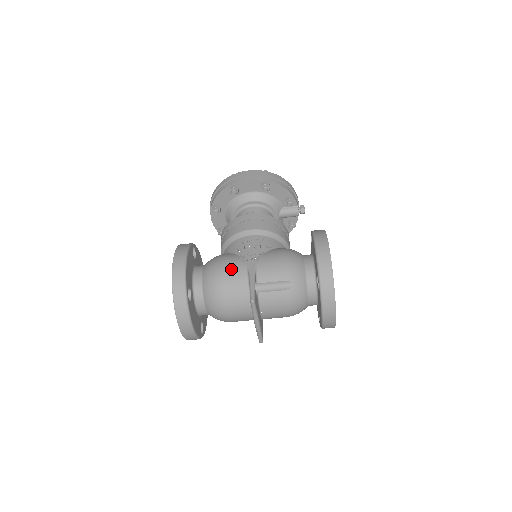
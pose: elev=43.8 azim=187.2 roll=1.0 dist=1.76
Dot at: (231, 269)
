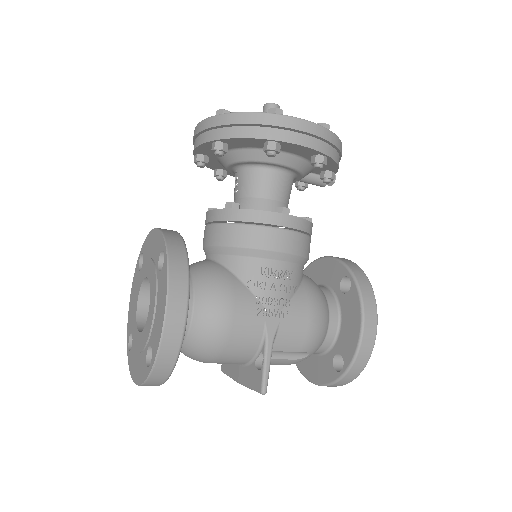
Dot at: (243, 327)
